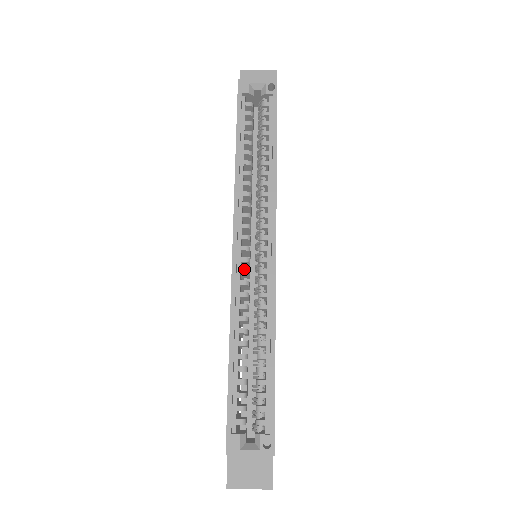
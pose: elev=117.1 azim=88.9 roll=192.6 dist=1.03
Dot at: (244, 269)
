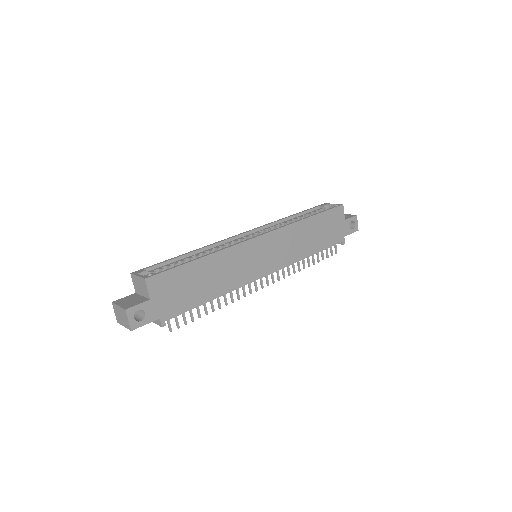
Dot at: (237, 240)
